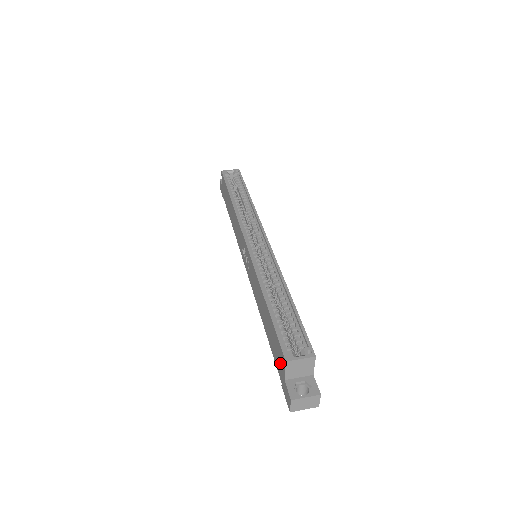
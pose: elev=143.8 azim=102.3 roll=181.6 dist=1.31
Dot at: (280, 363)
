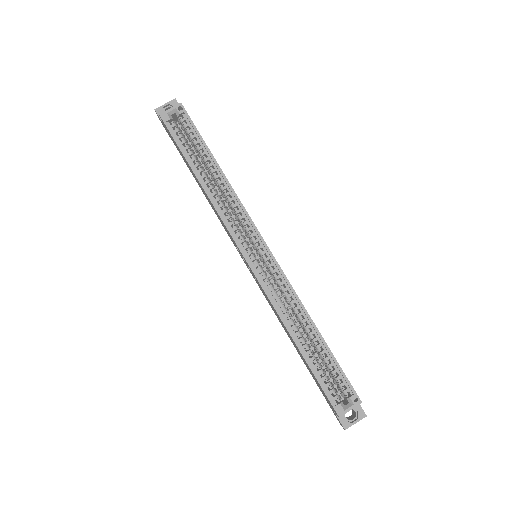
Dot at: (327, 400)
